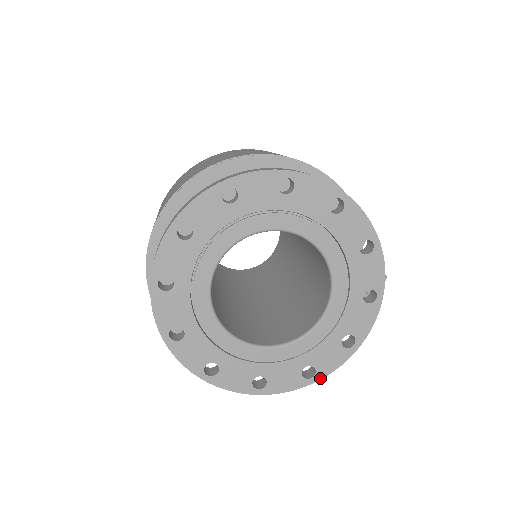
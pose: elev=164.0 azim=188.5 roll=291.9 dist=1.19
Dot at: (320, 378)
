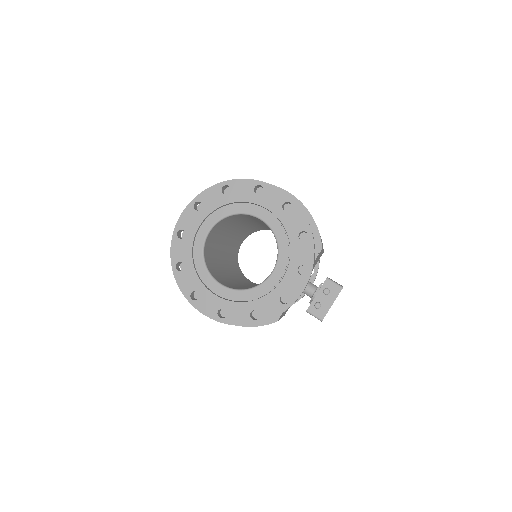
Dot at: (262, 322)
